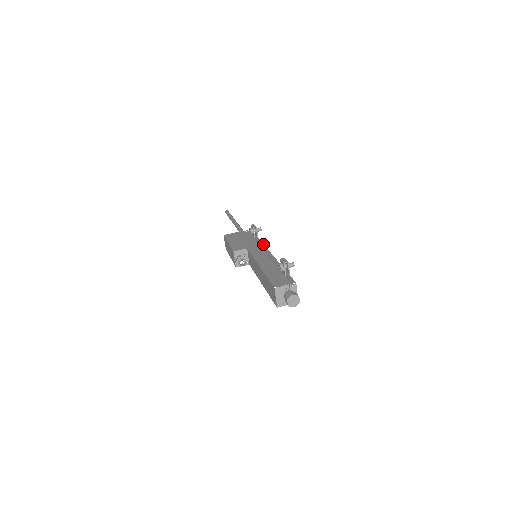
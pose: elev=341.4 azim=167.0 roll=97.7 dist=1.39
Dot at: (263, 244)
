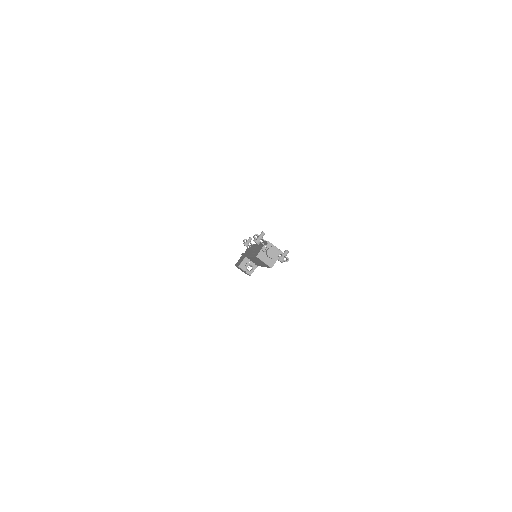
Dot at: (254, 244)
